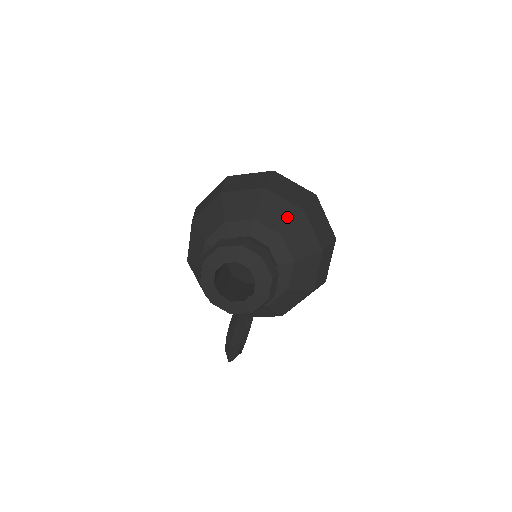
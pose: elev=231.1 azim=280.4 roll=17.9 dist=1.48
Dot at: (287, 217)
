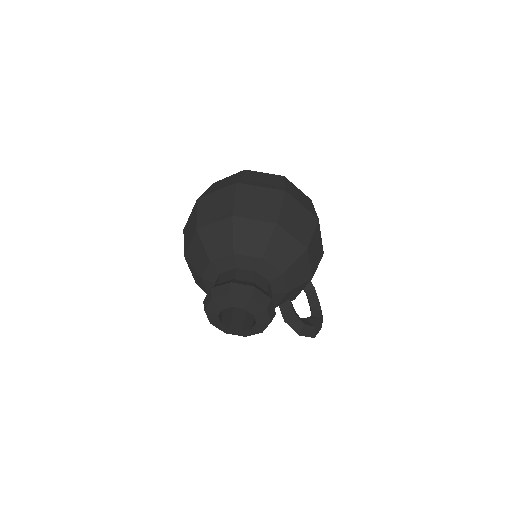
Dot at: (226, 235)
